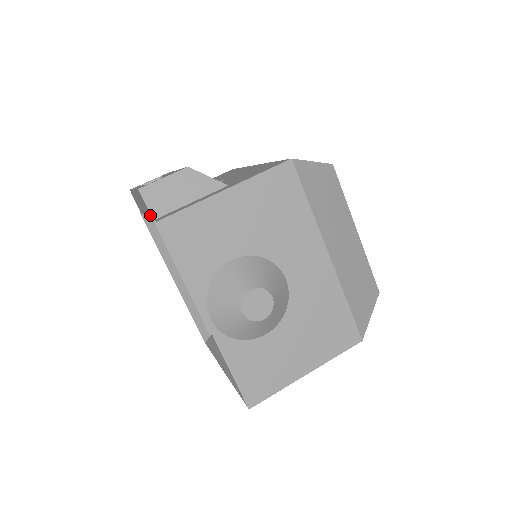
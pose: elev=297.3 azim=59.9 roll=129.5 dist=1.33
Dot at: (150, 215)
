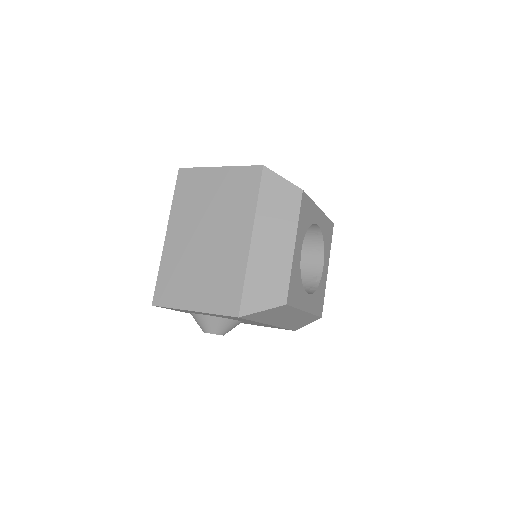
Dot at: occluded
